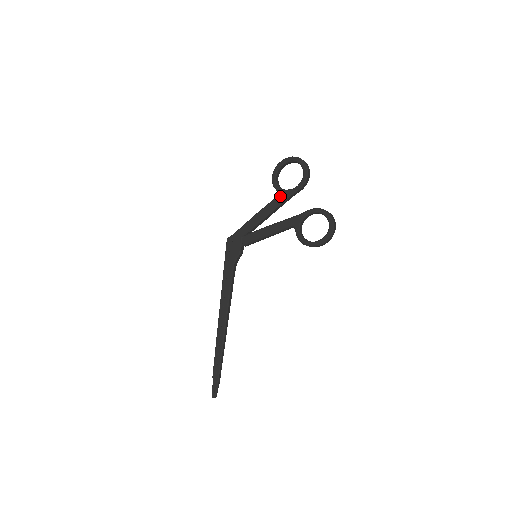
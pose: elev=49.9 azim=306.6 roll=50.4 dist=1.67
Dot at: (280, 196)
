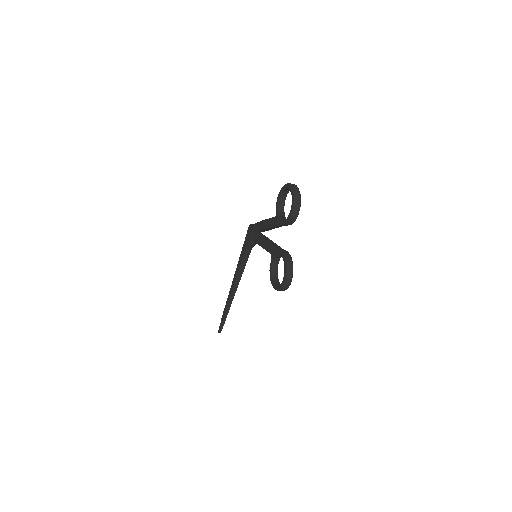
Dot at: (275, 219)
